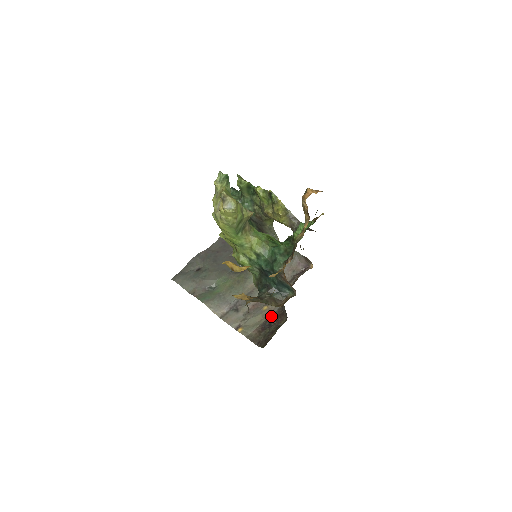
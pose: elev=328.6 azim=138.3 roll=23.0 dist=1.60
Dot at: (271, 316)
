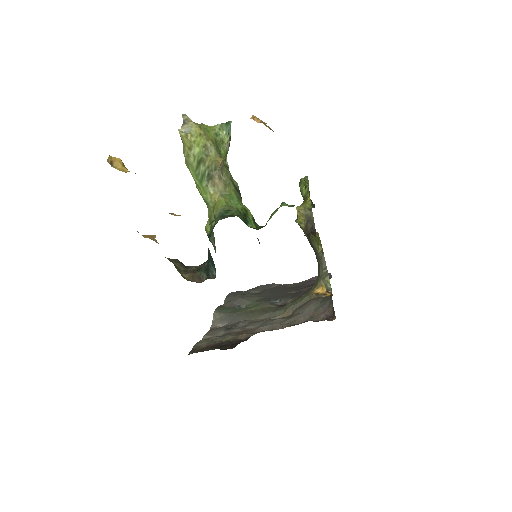
Dot at: (235, 340)
